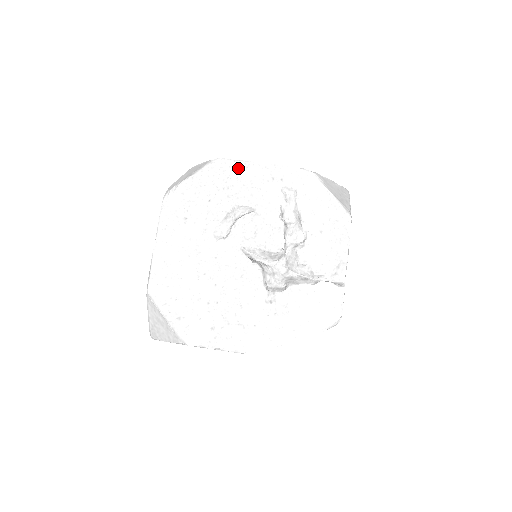
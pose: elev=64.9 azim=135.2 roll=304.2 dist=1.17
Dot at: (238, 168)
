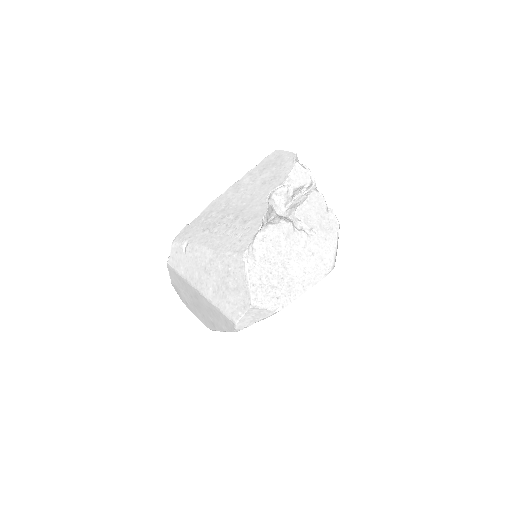
Dot at: occluded
